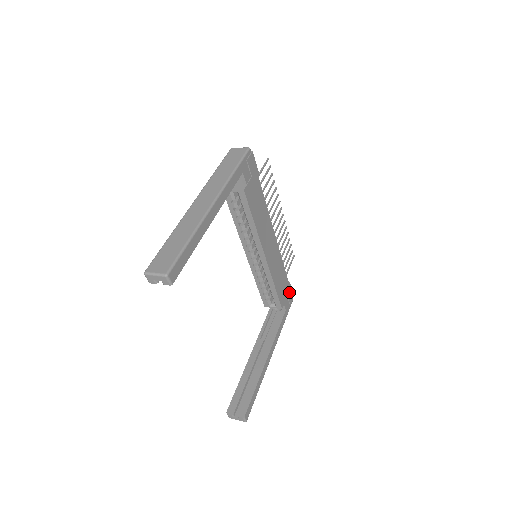
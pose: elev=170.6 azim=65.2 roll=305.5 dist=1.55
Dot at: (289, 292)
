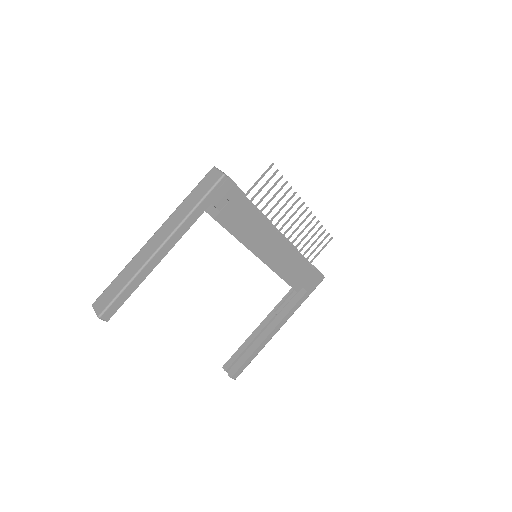
Dot at: (314, 275)
